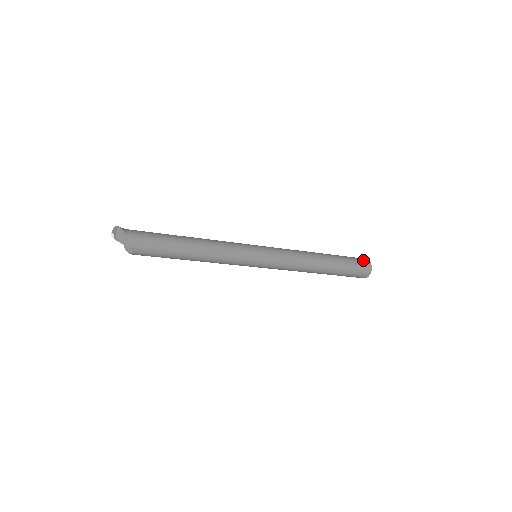
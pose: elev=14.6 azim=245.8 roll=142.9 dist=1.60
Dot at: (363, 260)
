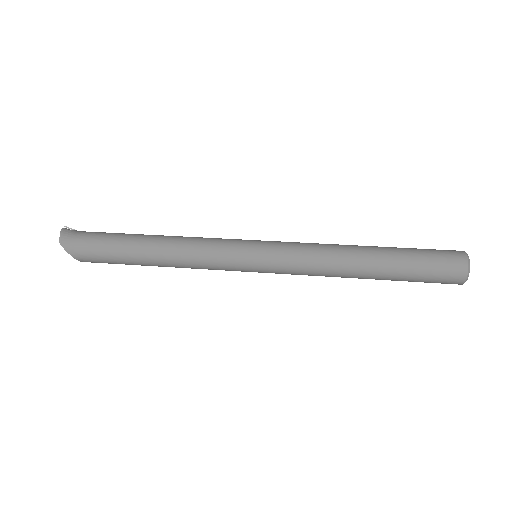
Dot at: (452, 273)
